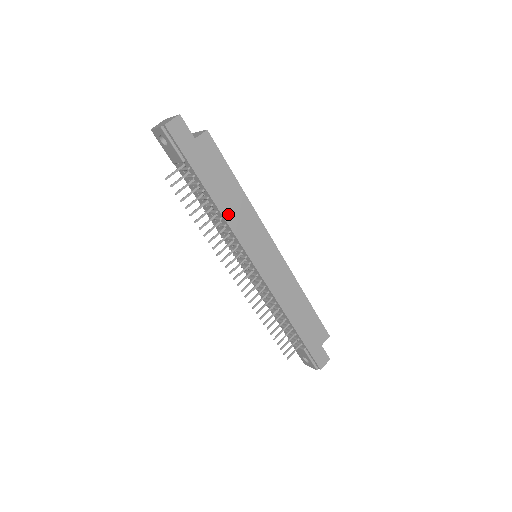
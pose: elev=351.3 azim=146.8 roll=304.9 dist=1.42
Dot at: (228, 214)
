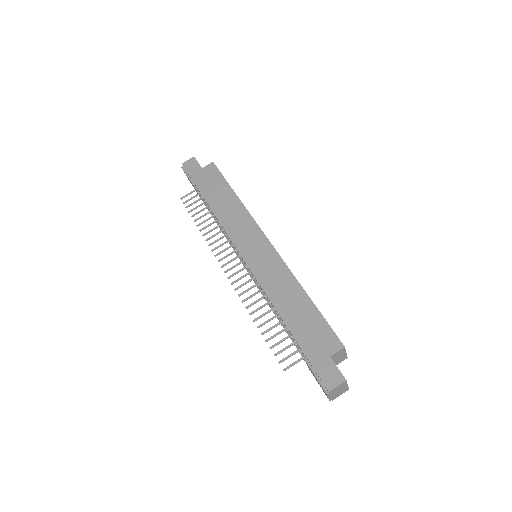
Dot at: (220, 214)
